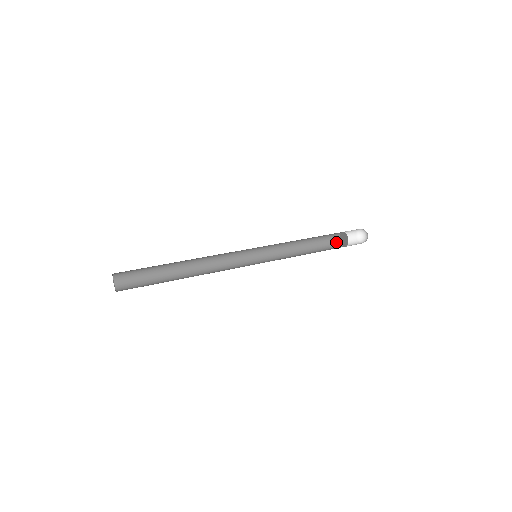
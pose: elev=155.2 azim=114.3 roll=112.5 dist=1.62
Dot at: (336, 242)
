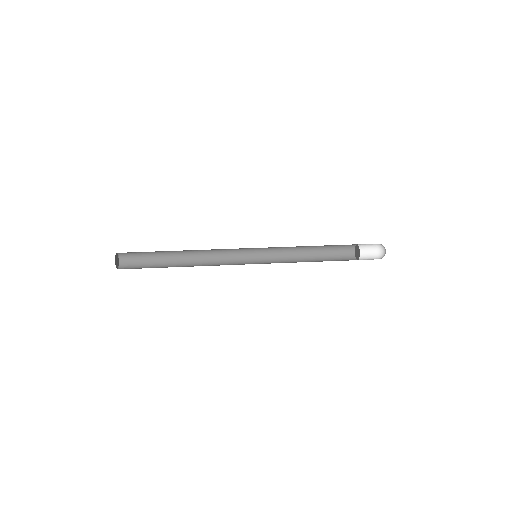
Dot at: (351, 259)
